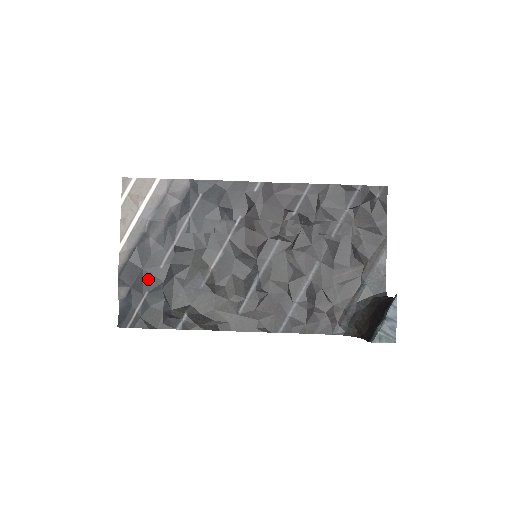
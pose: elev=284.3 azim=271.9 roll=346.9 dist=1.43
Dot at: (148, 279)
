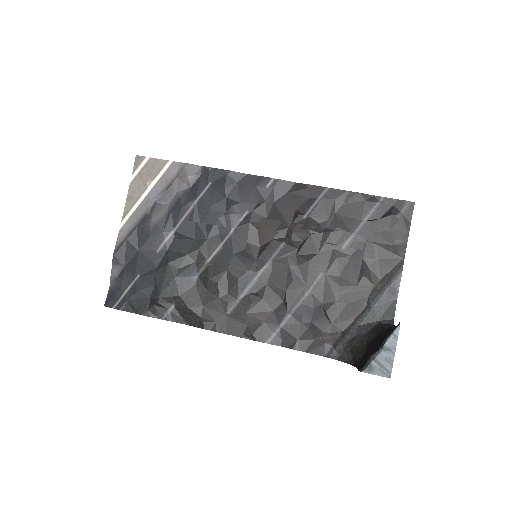
Dot at: (142, 262)
